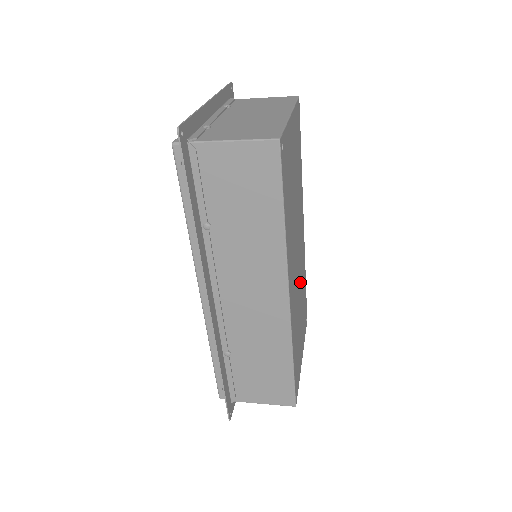
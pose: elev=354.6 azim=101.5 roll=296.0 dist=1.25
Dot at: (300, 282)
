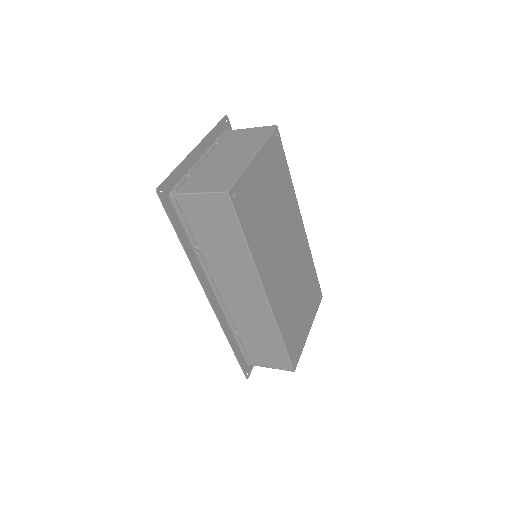
Dot at: (297, 274)
